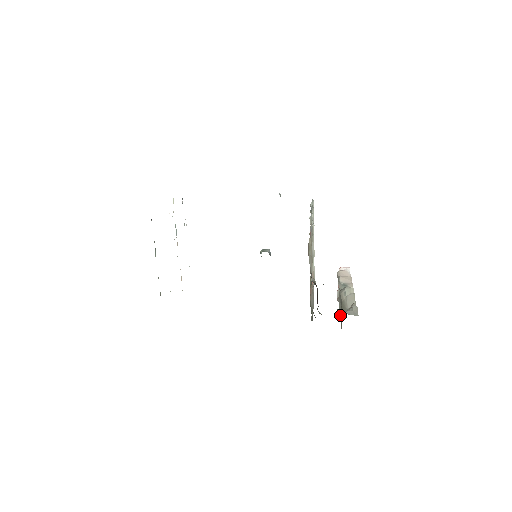
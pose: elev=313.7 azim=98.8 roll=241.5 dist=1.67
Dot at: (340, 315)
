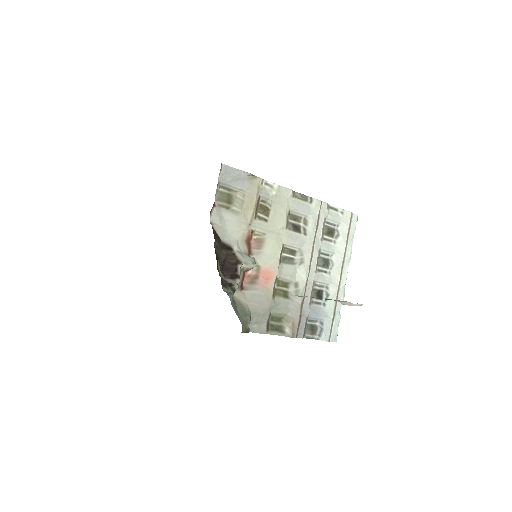
Dot at: occluded
